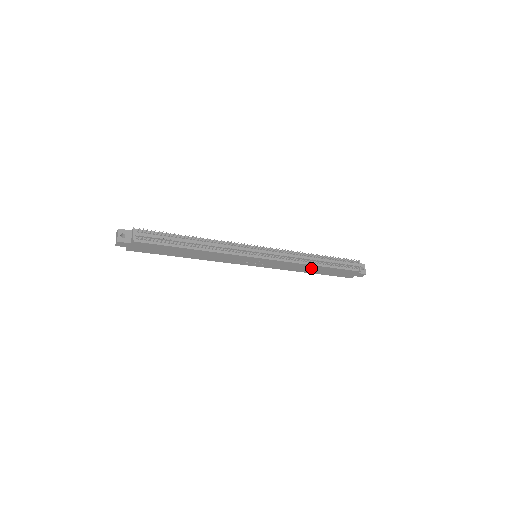
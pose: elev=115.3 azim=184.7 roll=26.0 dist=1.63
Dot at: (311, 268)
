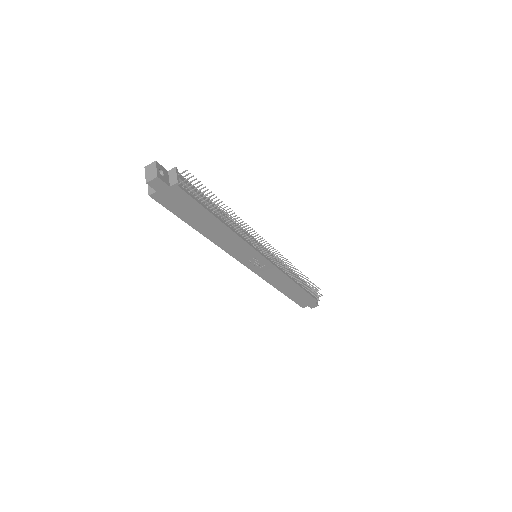
Dot at: (289, 286)
